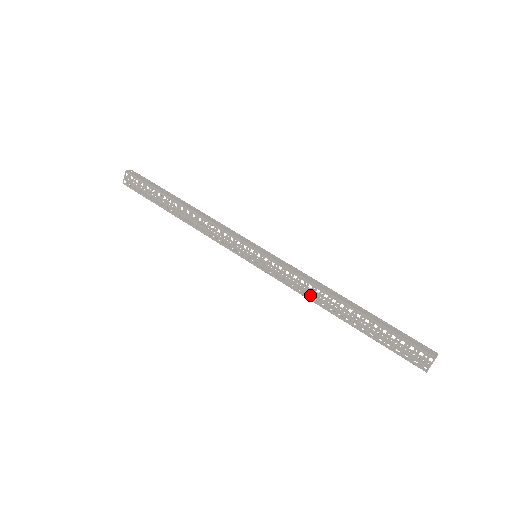
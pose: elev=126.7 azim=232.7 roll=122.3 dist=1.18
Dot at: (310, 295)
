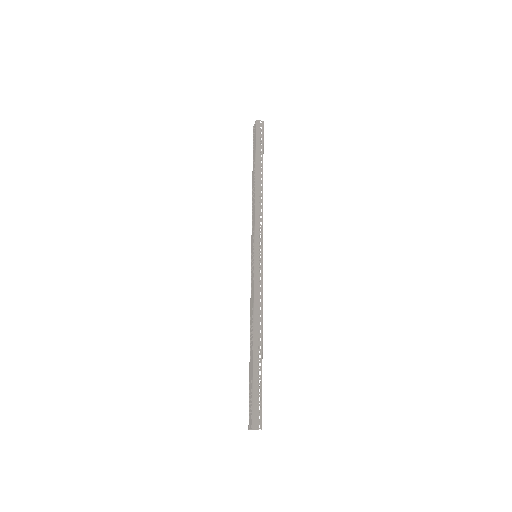
Dot at: (251, 313)
